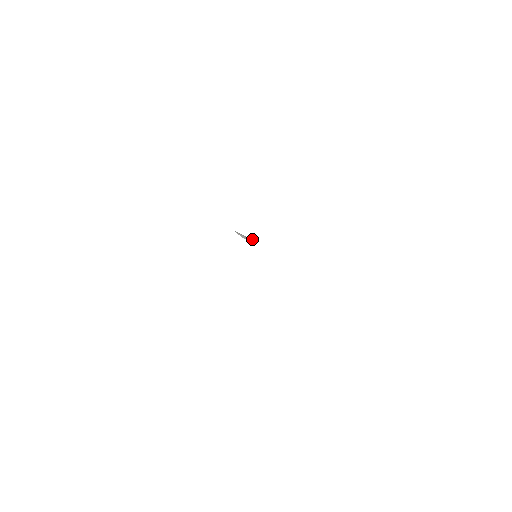
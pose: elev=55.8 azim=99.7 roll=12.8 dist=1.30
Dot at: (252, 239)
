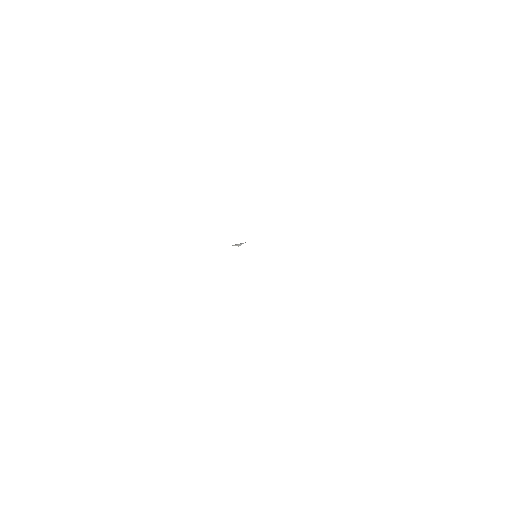
Dot at: (243, 243)
